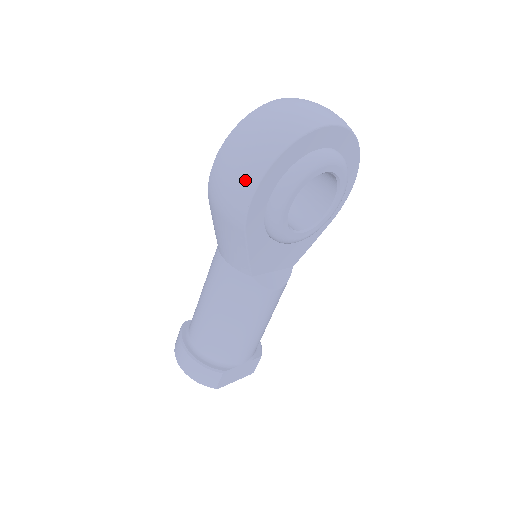
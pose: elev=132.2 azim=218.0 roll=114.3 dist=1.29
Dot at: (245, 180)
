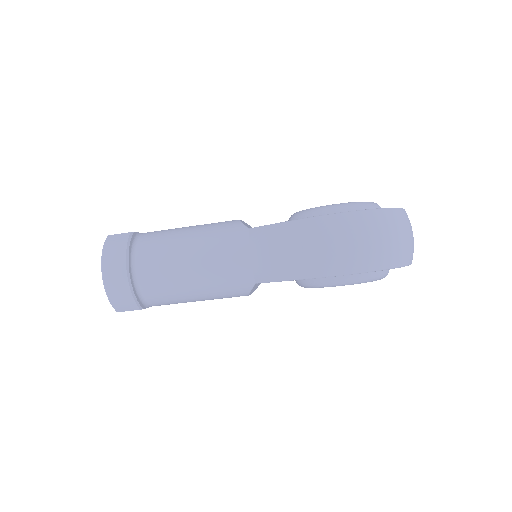
Dot at: (358, 261)
